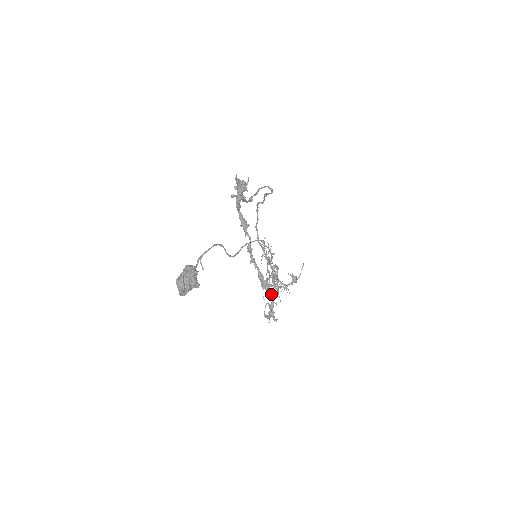
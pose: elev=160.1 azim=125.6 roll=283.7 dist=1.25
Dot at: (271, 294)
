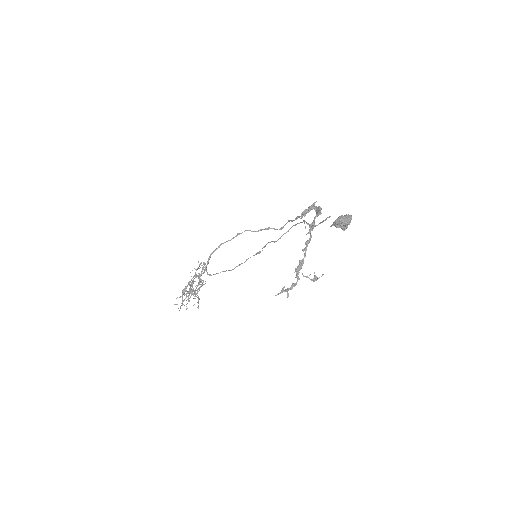
Dot at: (298, 278)
